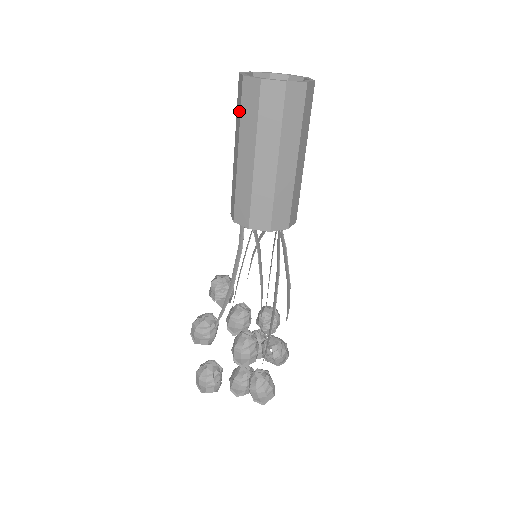
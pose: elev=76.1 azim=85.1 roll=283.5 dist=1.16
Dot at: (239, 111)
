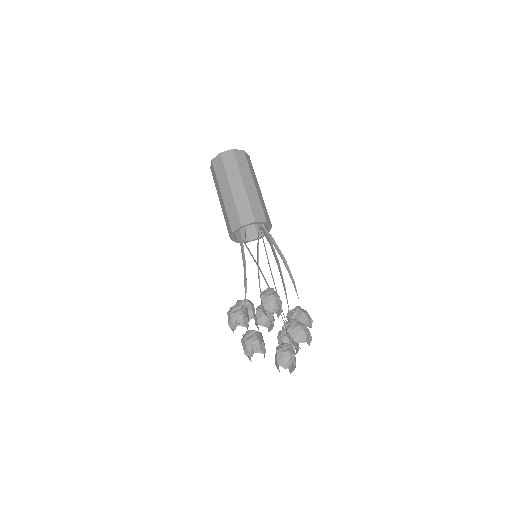
Dot at: (215, 178)
